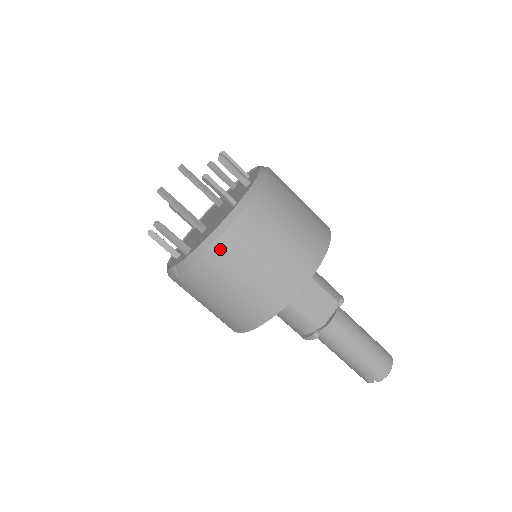
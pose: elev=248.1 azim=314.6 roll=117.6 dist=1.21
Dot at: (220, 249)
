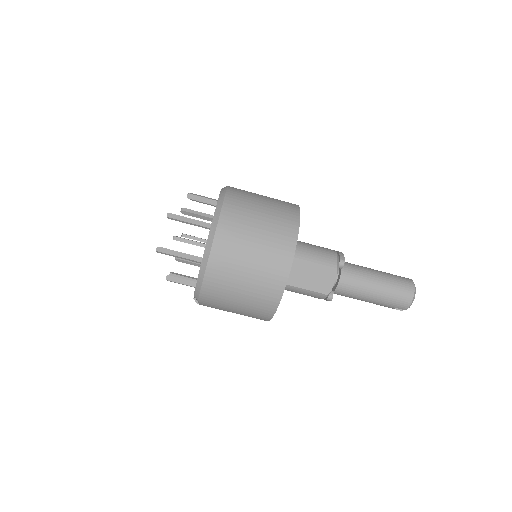
Dot at: (208, 288)
